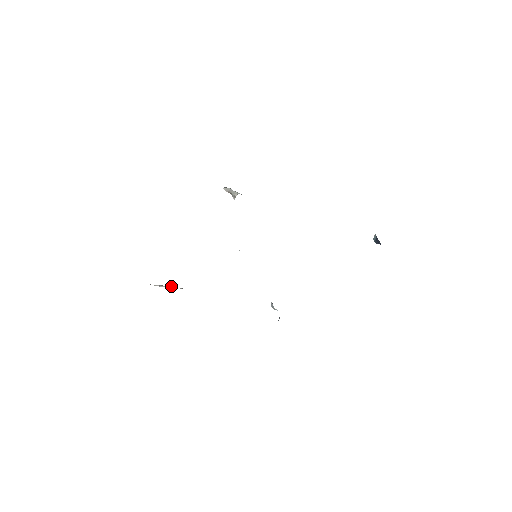
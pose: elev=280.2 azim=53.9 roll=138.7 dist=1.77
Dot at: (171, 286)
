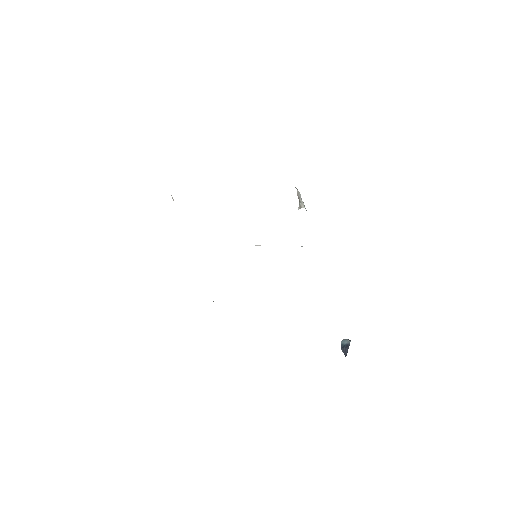
Dot at: occluded
